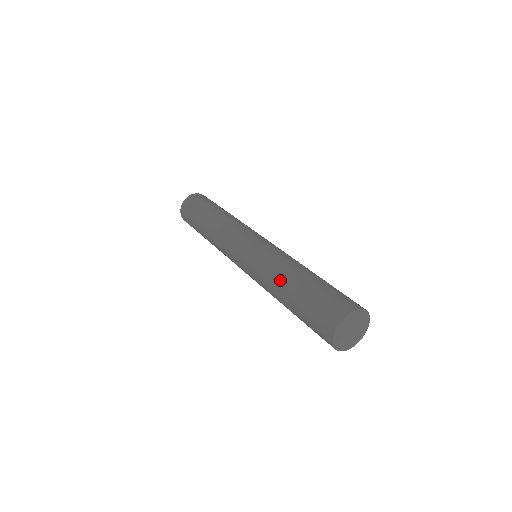
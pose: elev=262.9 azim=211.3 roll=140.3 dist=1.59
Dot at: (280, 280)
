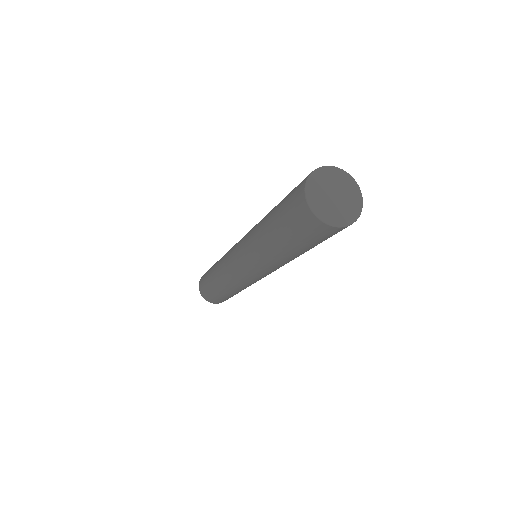
Dot at: (262, 221)
